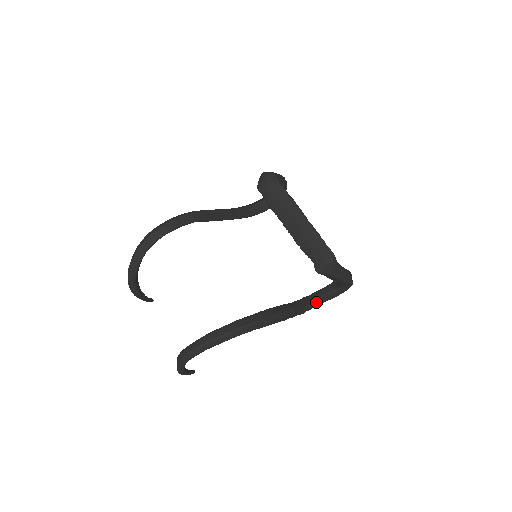
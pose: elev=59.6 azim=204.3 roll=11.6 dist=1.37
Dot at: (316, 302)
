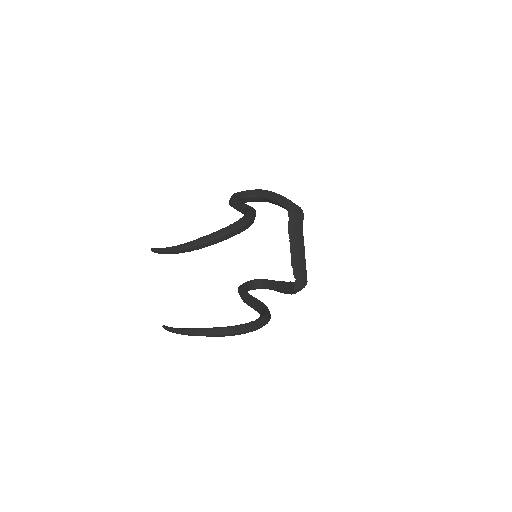
Dot at: occluded
